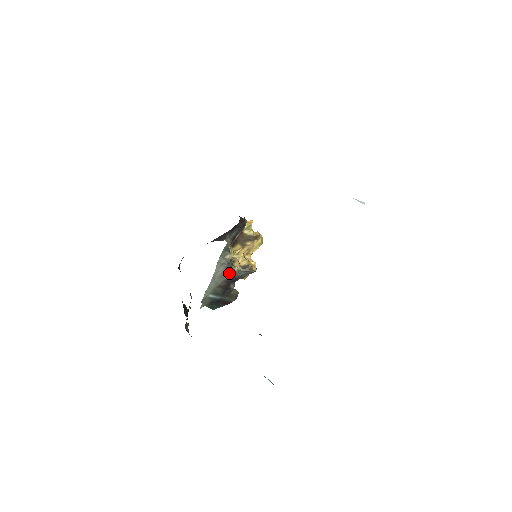
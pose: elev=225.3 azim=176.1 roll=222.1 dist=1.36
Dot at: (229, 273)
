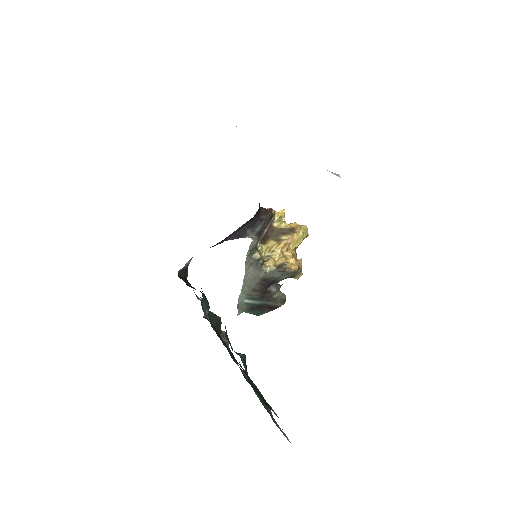
Dot at: (261, 274)
